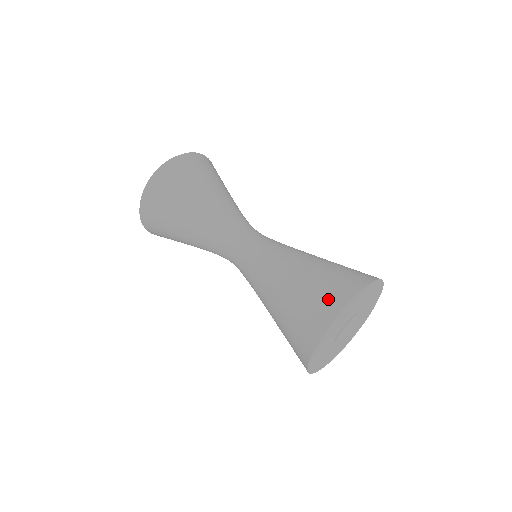
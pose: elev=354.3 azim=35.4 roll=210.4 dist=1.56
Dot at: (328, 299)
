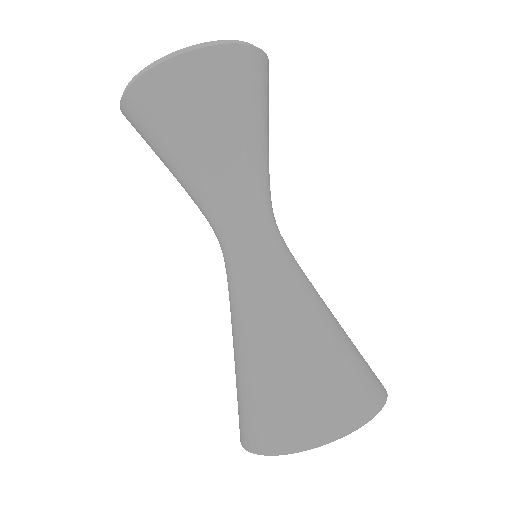
Dot at: (262, 427)
